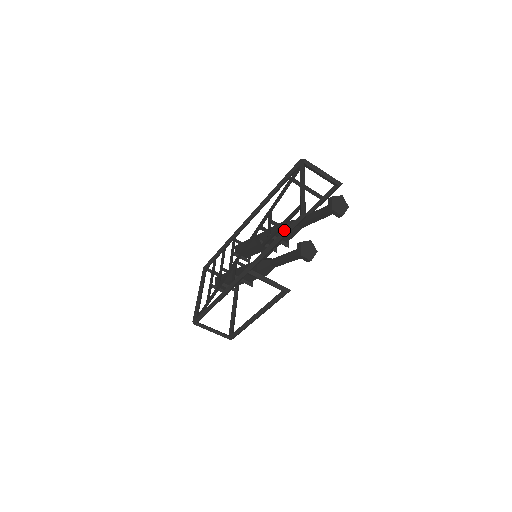
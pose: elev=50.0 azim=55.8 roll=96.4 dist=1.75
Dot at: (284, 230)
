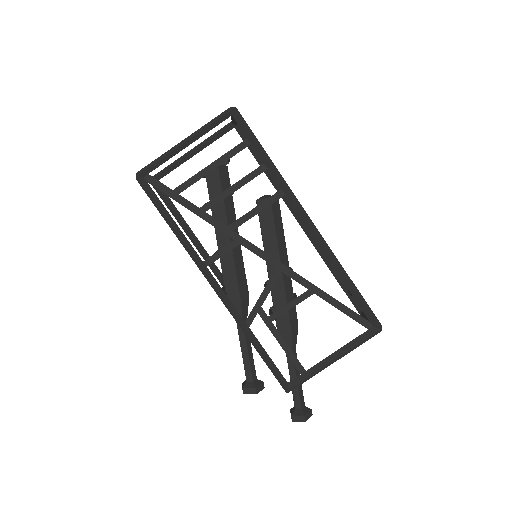
Dot at: (271, 366)
